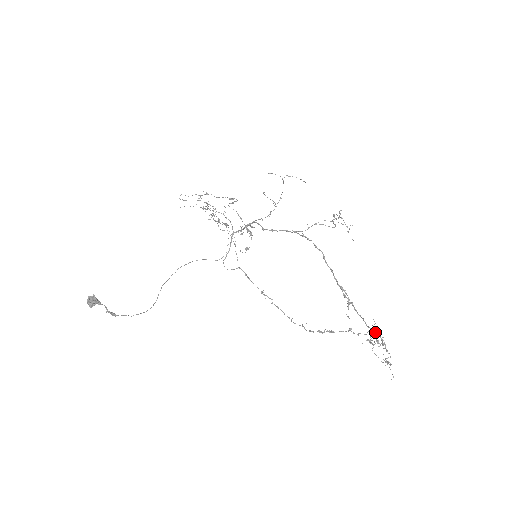
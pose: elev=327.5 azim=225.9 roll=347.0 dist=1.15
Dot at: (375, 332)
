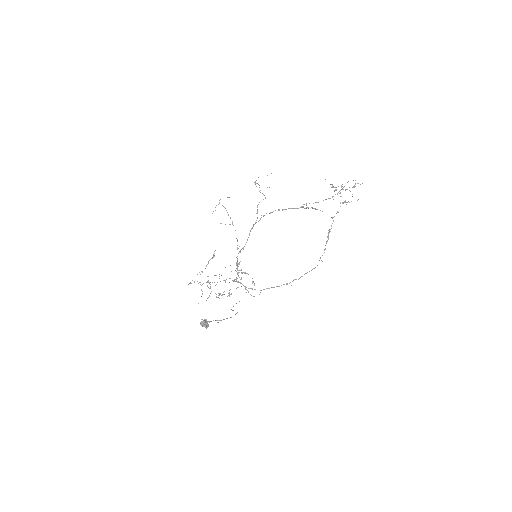
Dot at: occluded
